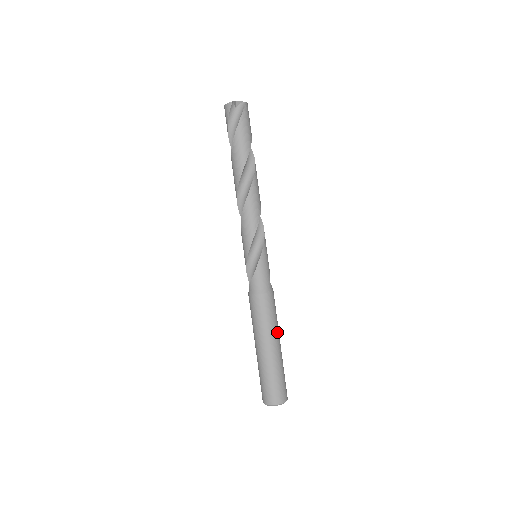
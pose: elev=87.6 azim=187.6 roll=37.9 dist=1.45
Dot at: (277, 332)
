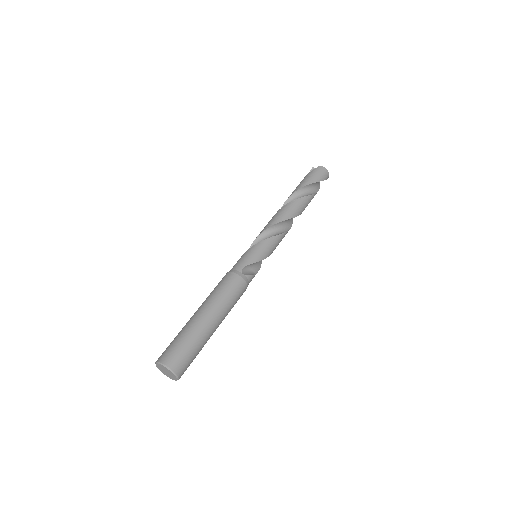
Dot at: (213, 304)
